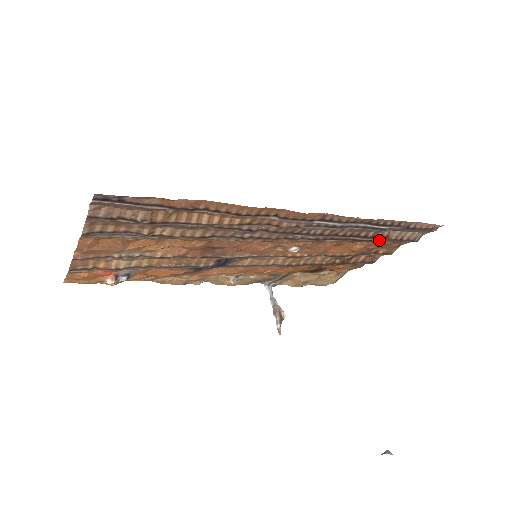
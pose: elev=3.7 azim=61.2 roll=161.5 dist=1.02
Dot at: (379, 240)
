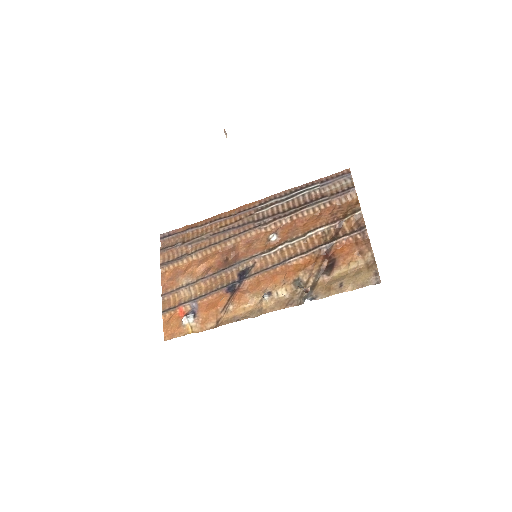
Dot at: (322, 201)
